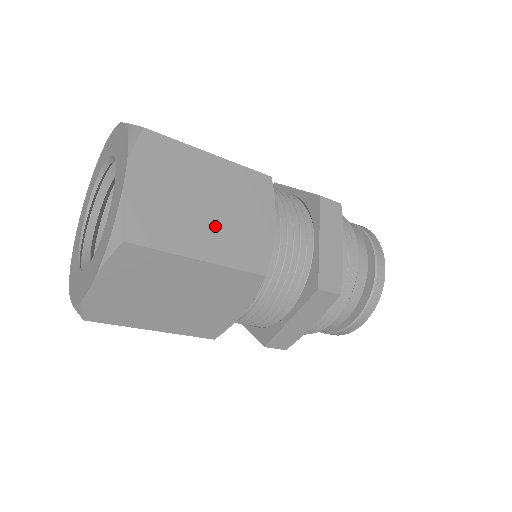
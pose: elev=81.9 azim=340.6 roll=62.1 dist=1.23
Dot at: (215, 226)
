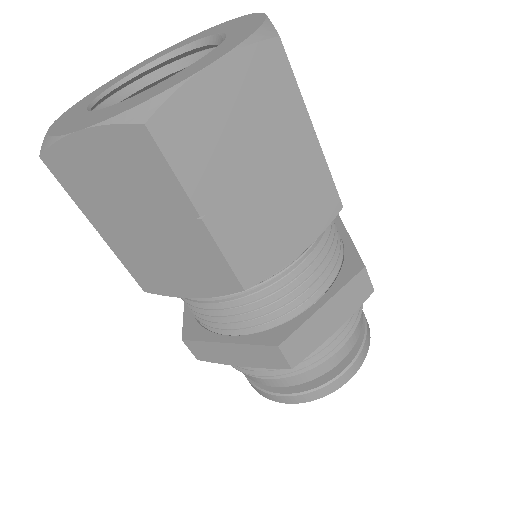
Dot at: occluded
